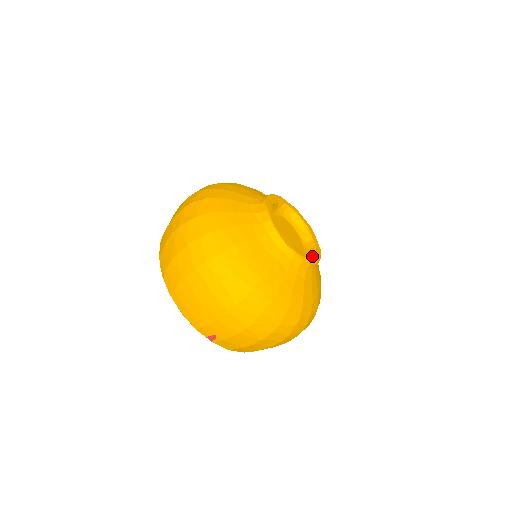
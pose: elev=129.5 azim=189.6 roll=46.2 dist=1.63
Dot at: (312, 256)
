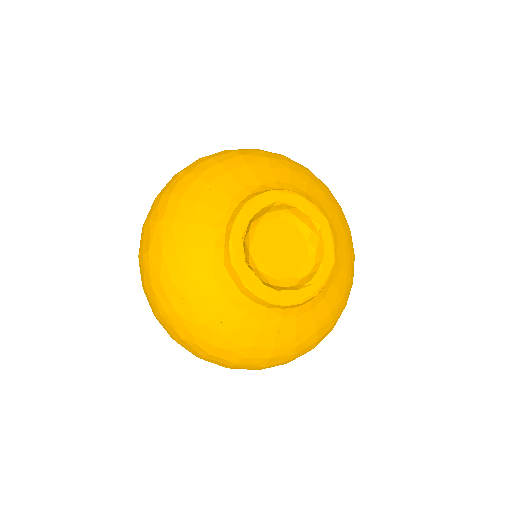
Dot at: (308, 287)
